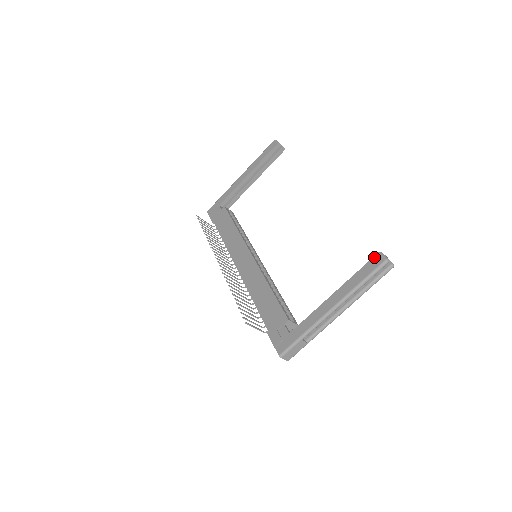
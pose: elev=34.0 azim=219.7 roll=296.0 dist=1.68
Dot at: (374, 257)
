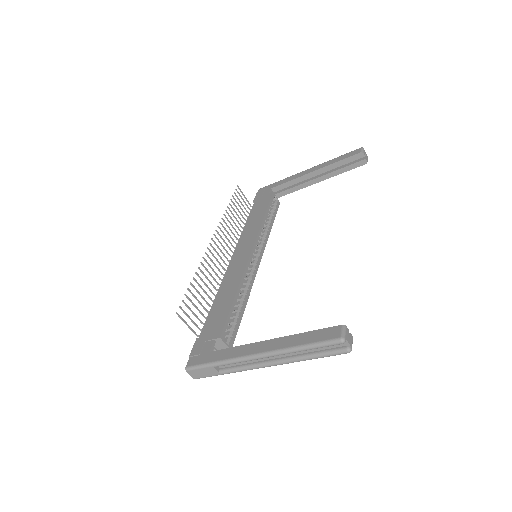
Dot at: (334, 327)
